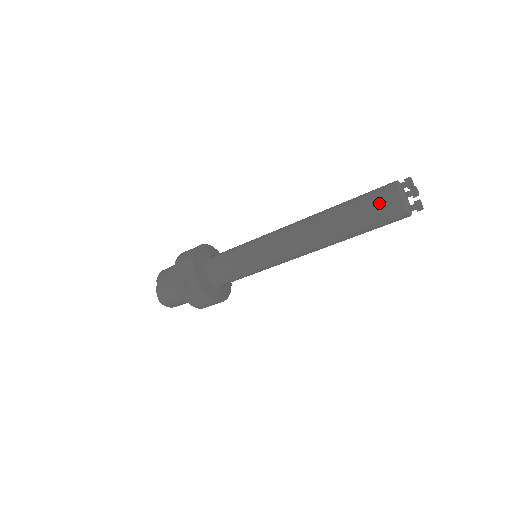
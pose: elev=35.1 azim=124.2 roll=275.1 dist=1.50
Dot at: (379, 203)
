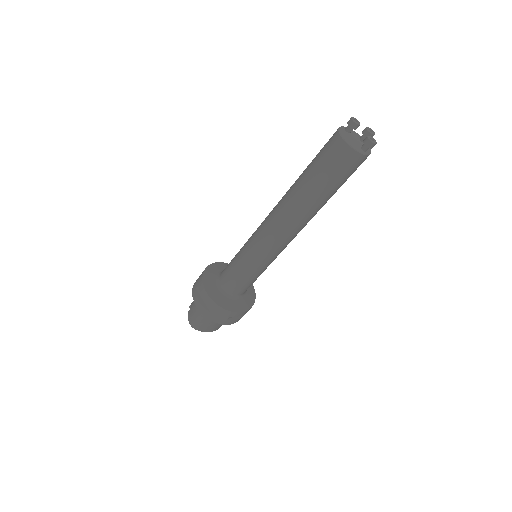
Dot at: (325, 152)
